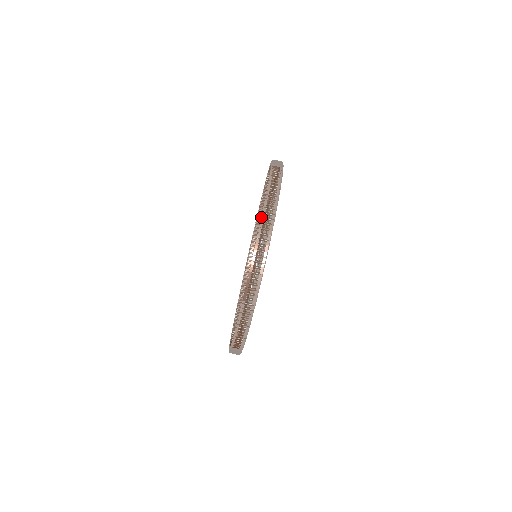
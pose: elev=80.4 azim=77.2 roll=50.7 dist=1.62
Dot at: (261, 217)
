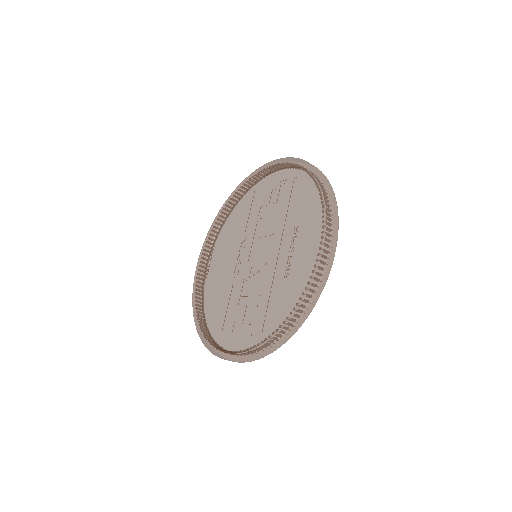
Dot at: occluded
